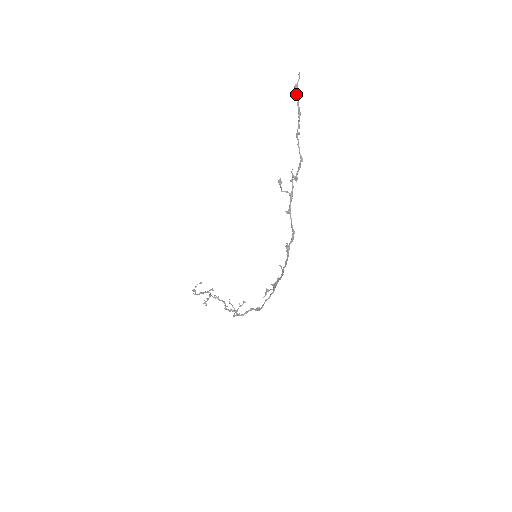
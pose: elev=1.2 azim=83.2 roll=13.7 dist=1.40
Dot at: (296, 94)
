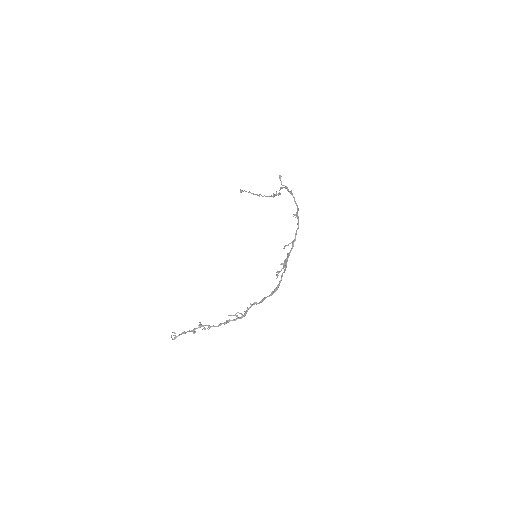
Dot at: occluded
